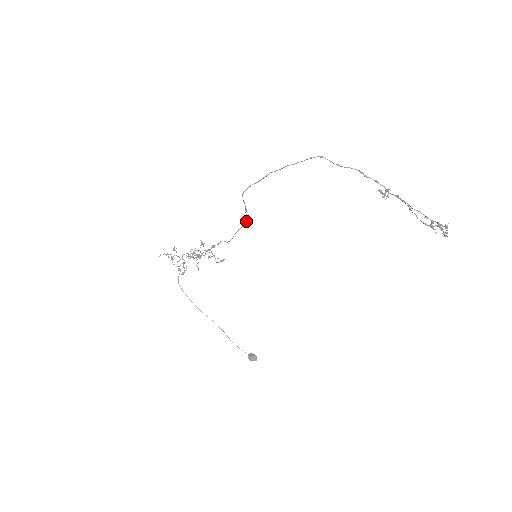
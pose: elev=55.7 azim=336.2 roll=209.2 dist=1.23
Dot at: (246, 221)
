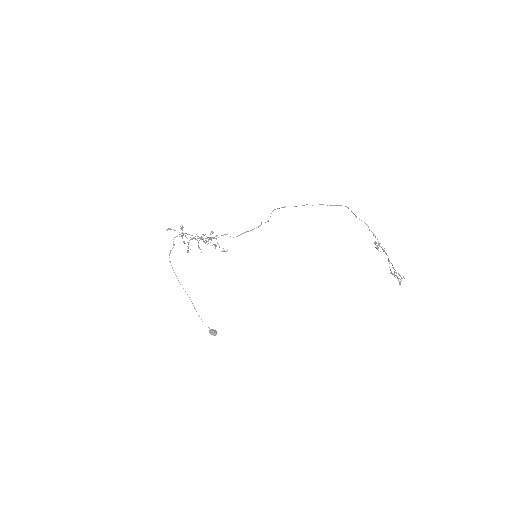
Dot at: (258, 227)
